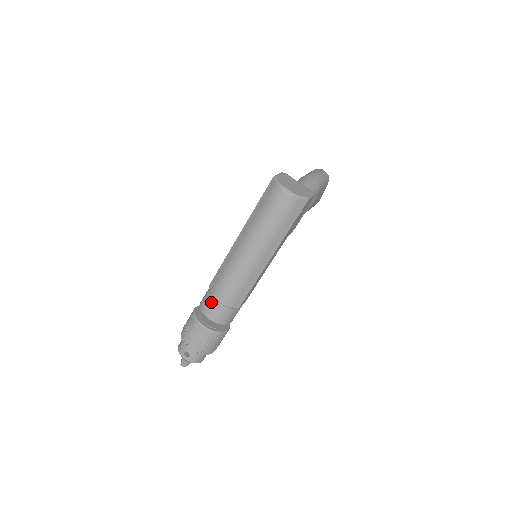
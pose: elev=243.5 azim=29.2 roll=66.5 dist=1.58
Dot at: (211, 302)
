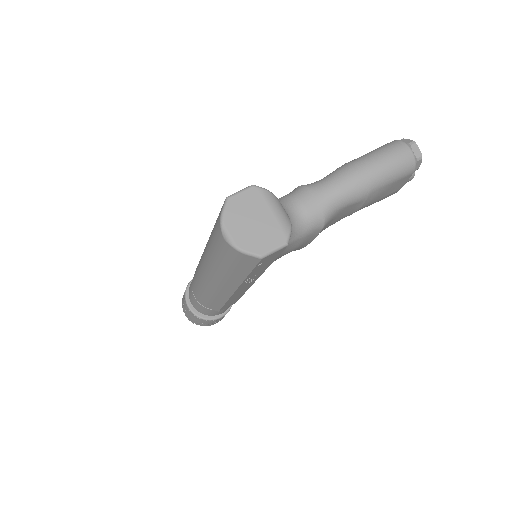
Dot at: (191, 291)
